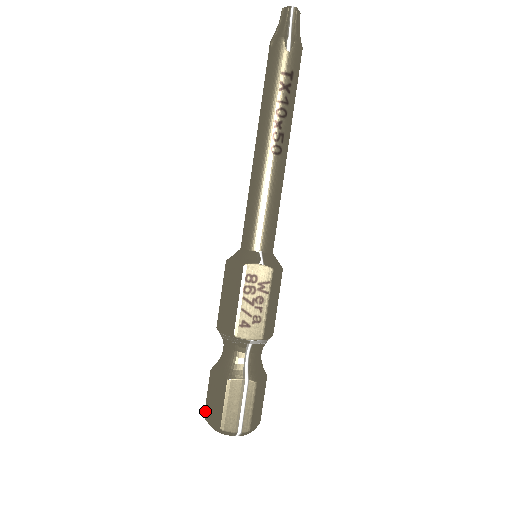
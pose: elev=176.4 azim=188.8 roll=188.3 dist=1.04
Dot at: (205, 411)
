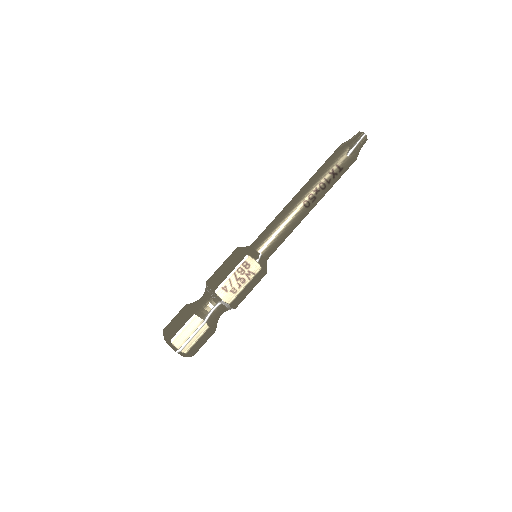
Dot at: (166, 327)
